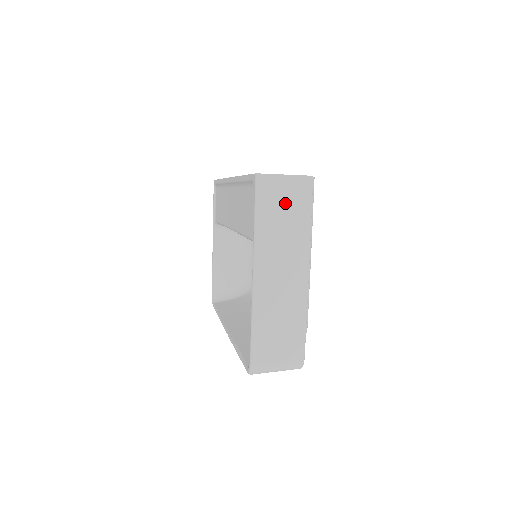
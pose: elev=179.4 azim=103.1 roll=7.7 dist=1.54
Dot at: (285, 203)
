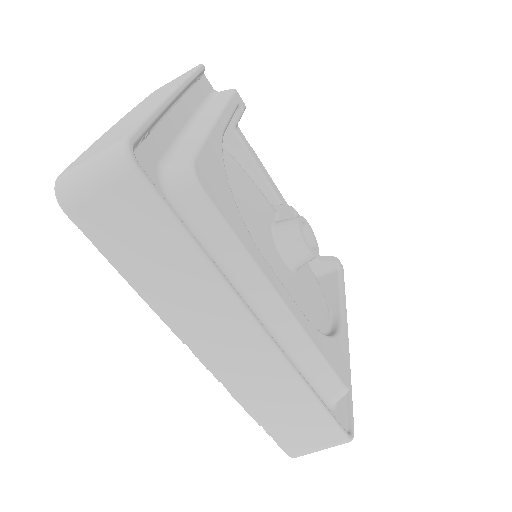
Dot at: occluded
